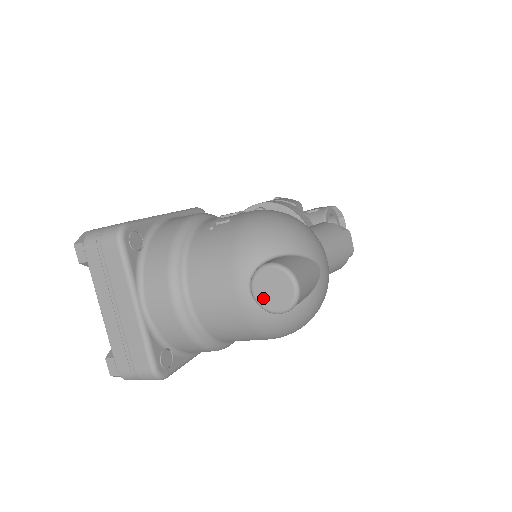
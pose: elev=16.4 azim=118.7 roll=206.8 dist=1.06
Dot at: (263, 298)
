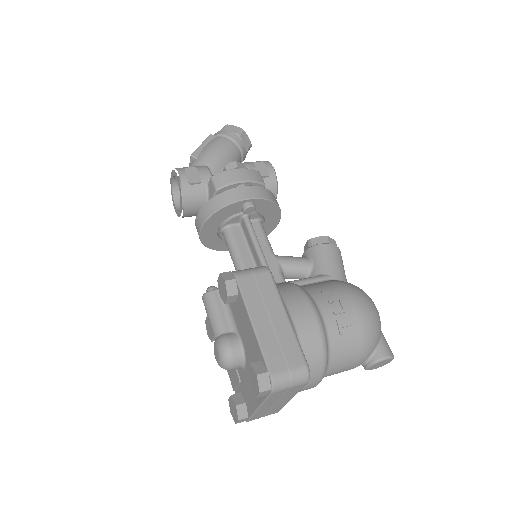
Dot at: (372, 368)
